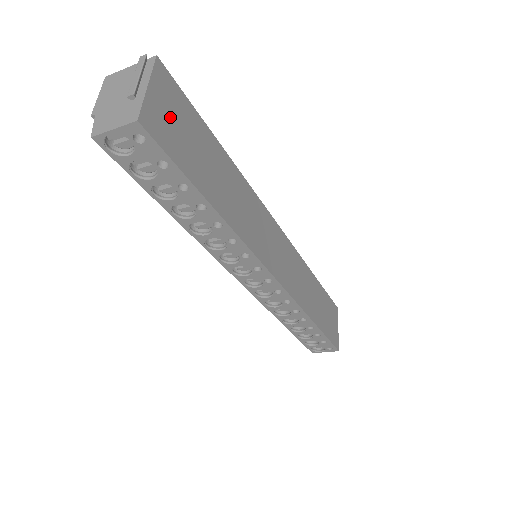
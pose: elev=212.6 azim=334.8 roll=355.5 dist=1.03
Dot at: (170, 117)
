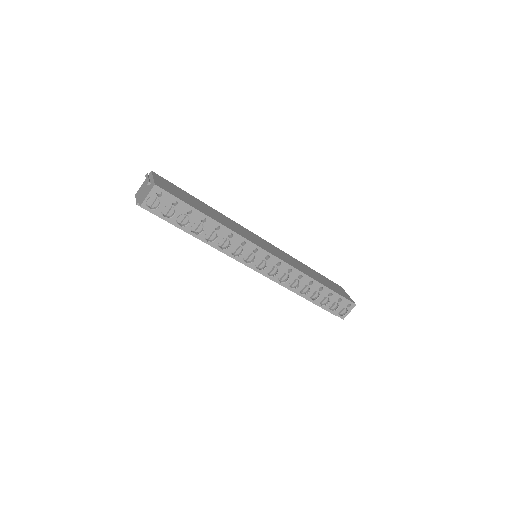
Dot at: (168, 187)
